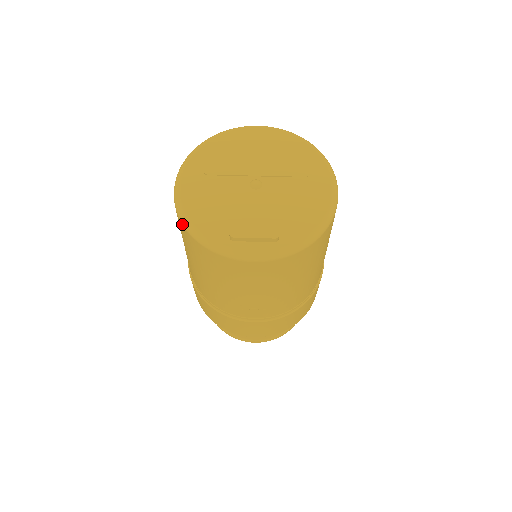
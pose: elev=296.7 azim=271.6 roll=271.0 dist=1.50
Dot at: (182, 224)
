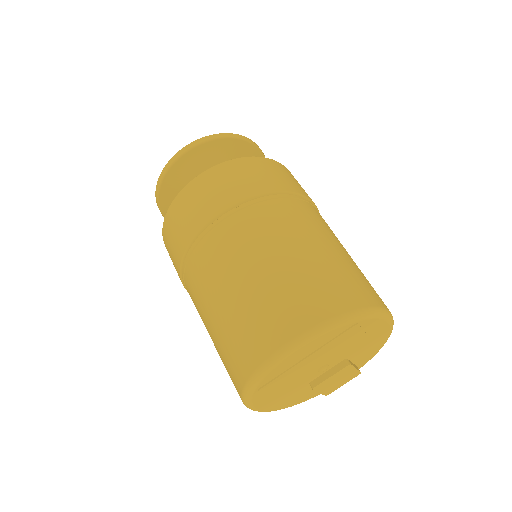
Dot at: occluded
